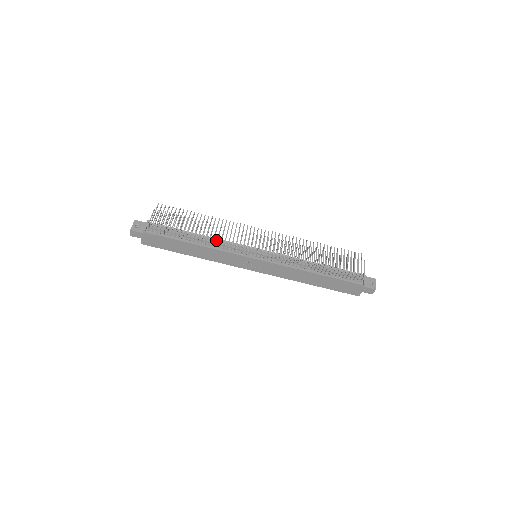
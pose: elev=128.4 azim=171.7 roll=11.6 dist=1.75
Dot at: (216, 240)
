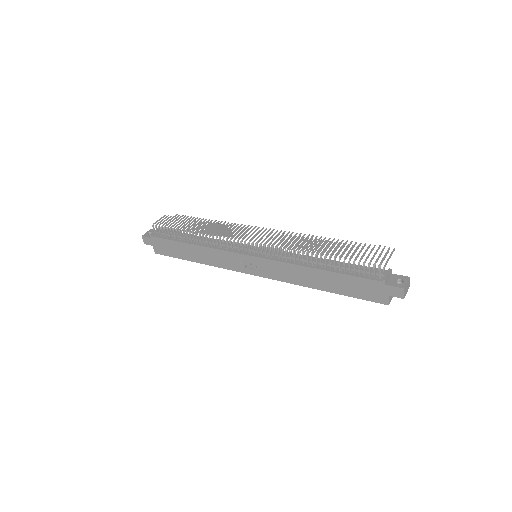
Dot at: occluded
